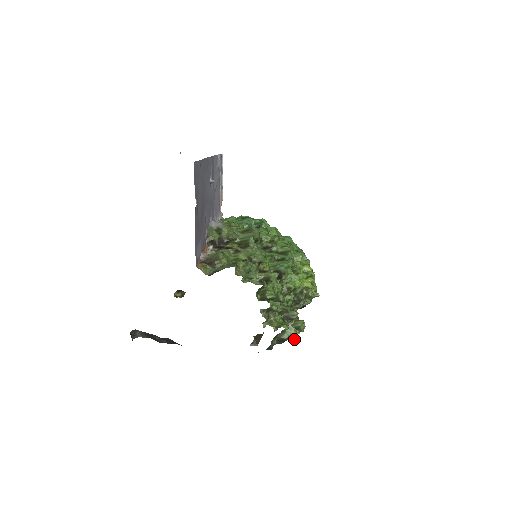
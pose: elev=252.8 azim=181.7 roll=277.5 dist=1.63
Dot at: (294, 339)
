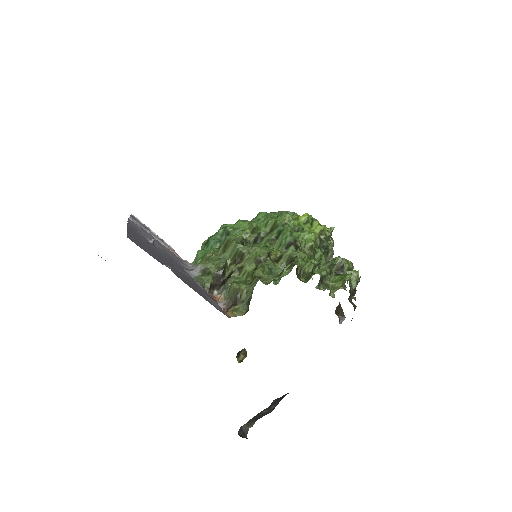
Dot at: occluded
